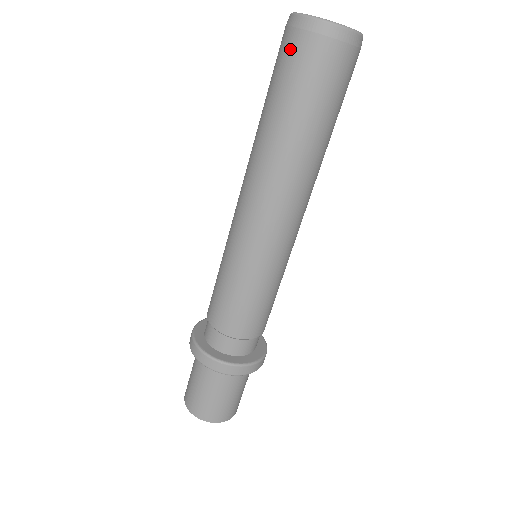
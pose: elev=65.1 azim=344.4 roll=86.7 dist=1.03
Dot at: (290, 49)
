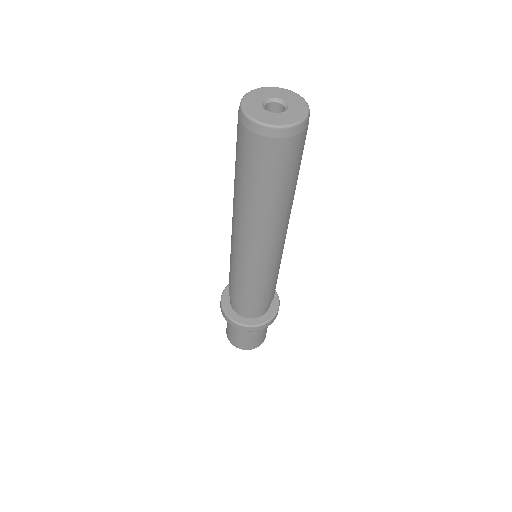
Dot at: (268, 152)
